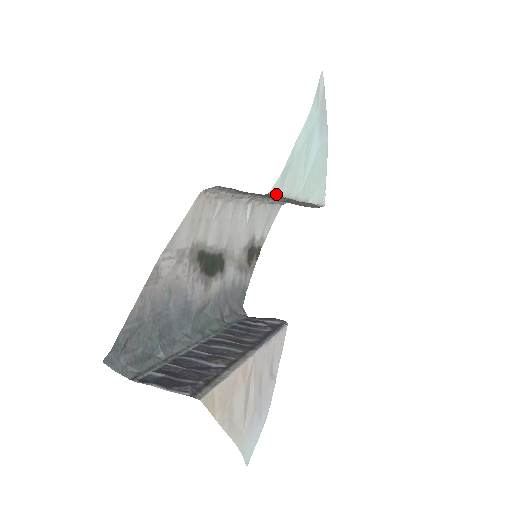
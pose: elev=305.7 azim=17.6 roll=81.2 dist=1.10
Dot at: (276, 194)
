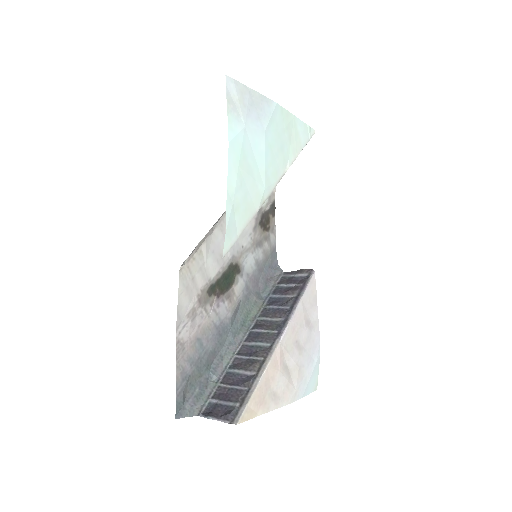
Dot at: (232, 245)
